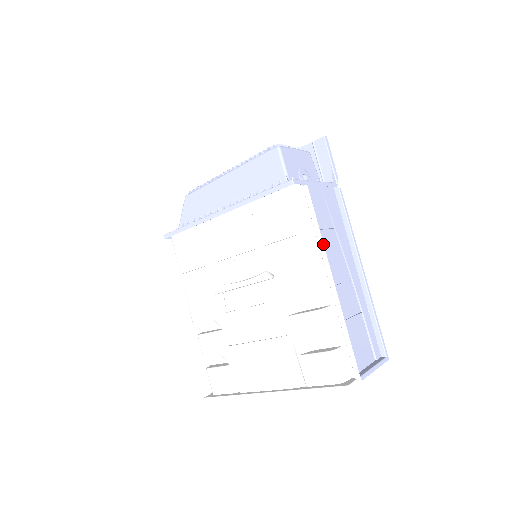
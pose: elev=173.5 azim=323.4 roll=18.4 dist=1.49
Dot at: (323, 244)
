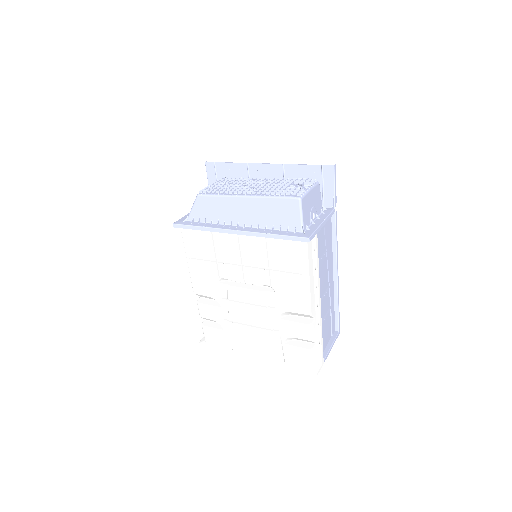
Dot at: (319, 278)
